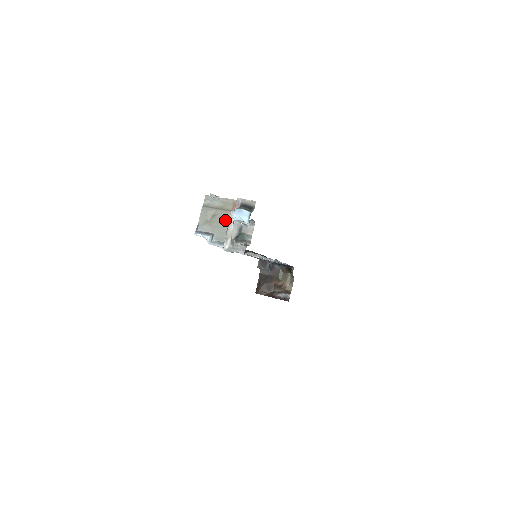
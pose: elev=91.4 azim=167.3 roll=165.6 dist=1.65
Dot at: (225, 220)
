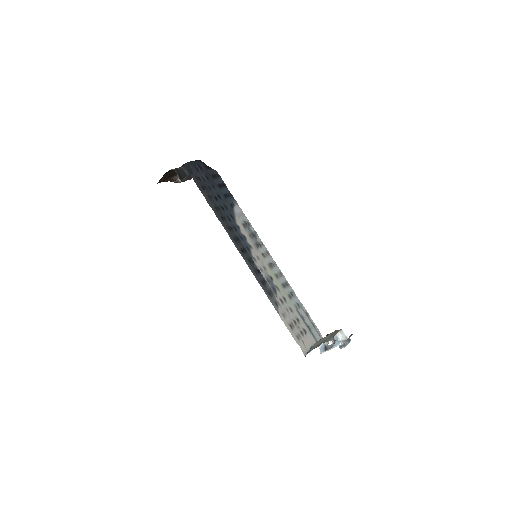
Dot at: (325, 339)
